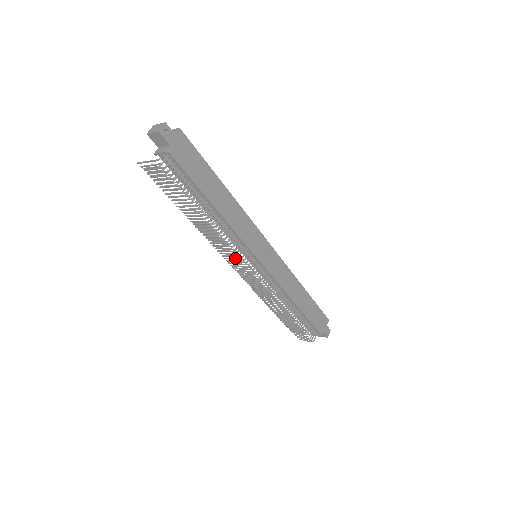
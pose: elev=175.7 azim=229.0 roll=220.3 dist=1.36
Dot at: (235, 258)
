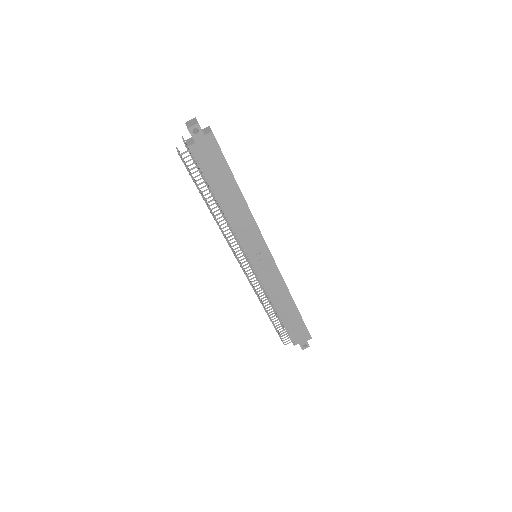
Dot at: occluded
